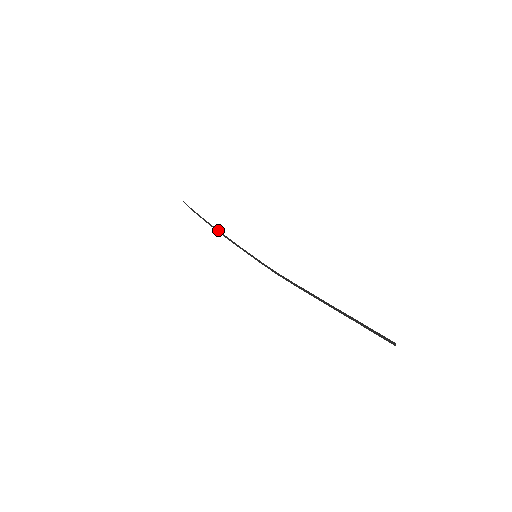
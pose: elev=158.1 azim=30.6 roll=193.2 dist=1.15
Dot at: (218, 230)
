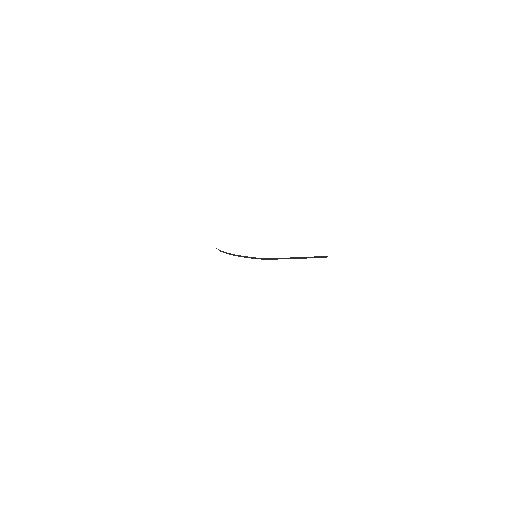
Dot at: occluded
